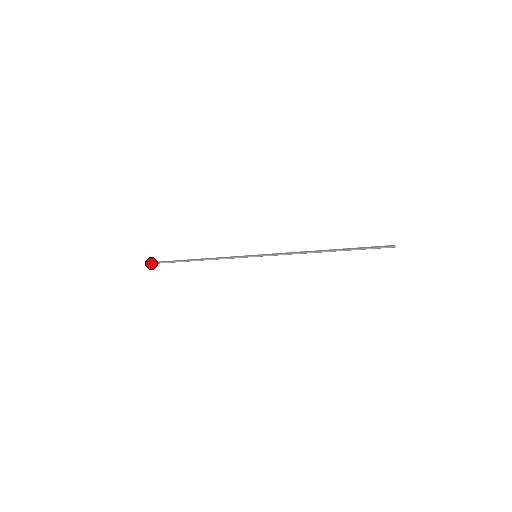
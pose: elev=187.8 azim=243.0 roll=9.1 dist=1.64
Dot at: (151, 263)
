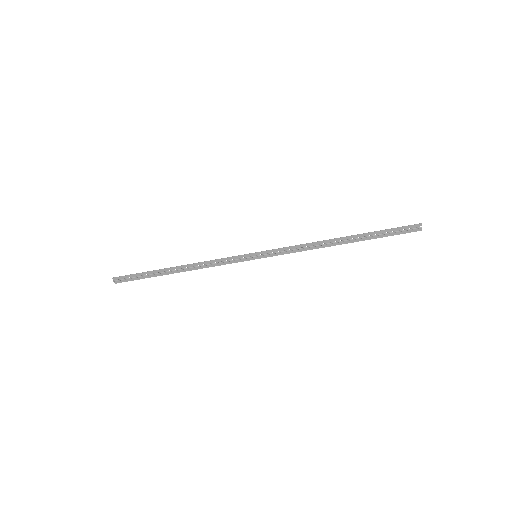
Dot at: (115, 280)
